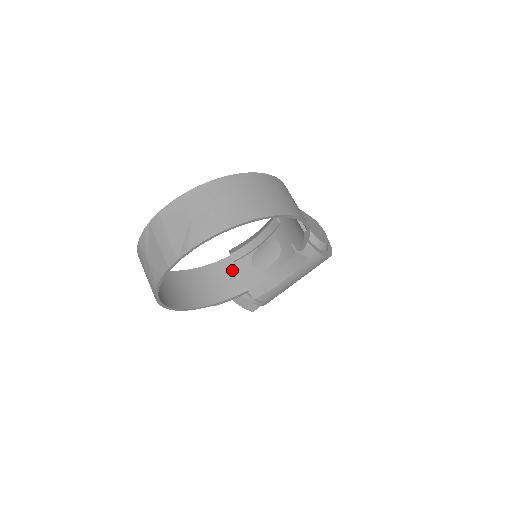
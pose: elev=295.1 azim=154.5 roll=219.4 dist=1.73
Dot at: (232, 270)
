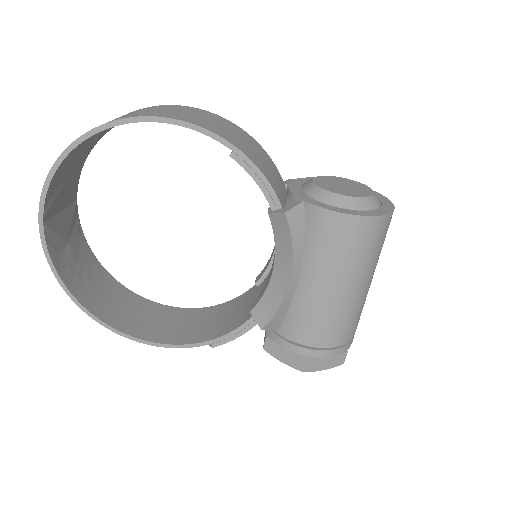
Dot at: (252, 297)
